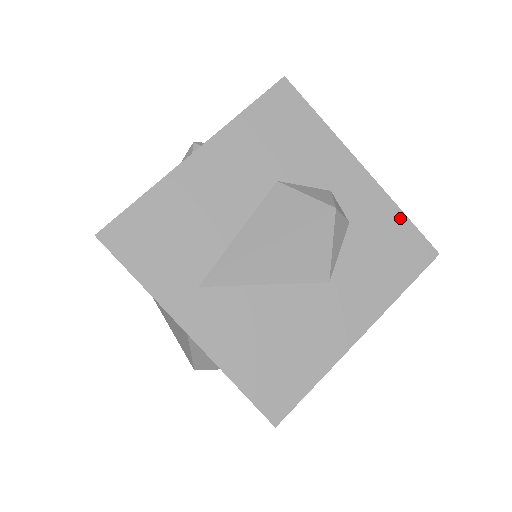
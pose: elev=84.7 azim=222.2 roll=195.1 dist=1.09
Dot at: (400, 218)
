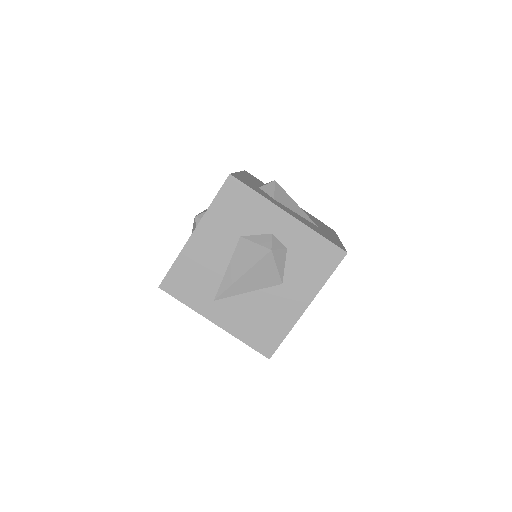
Dot at: (318, 238)
